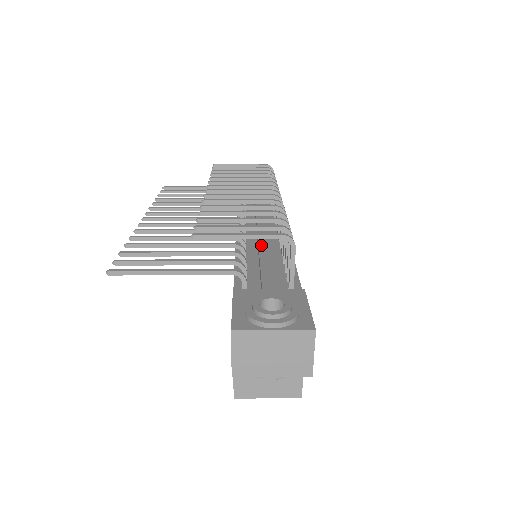
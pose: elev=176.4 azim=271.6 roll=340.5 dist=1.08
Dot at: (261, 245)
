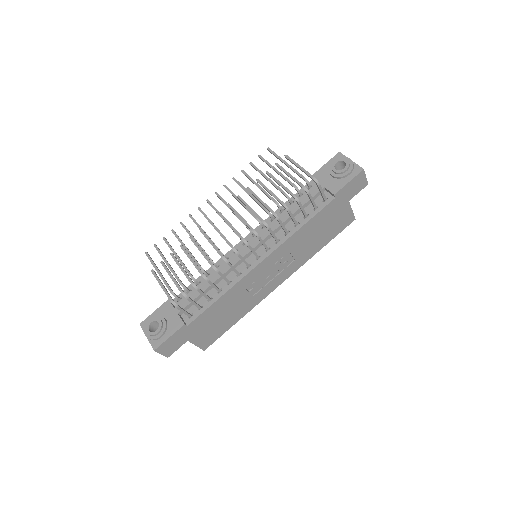
Dot at: (222, 270)
